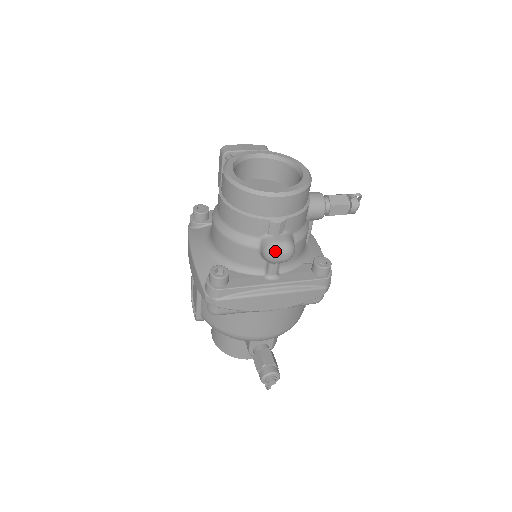
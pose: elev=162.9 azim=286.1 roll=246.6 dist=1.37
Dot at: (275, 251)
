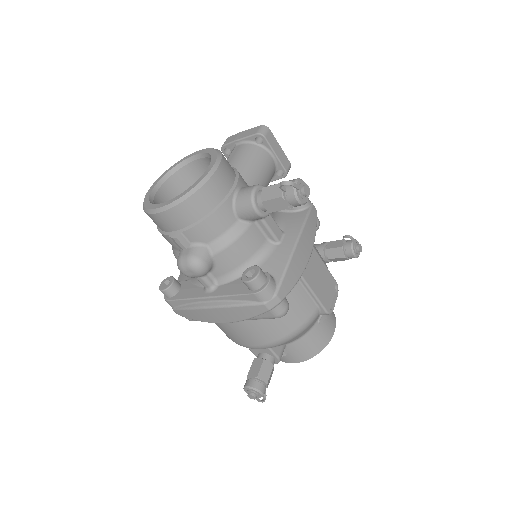
Dot at: (179, 267)
